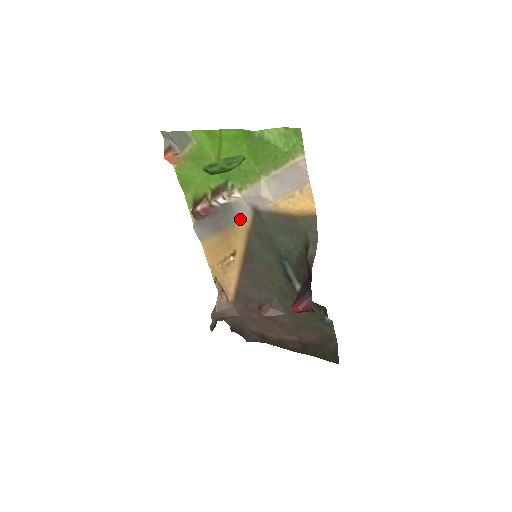
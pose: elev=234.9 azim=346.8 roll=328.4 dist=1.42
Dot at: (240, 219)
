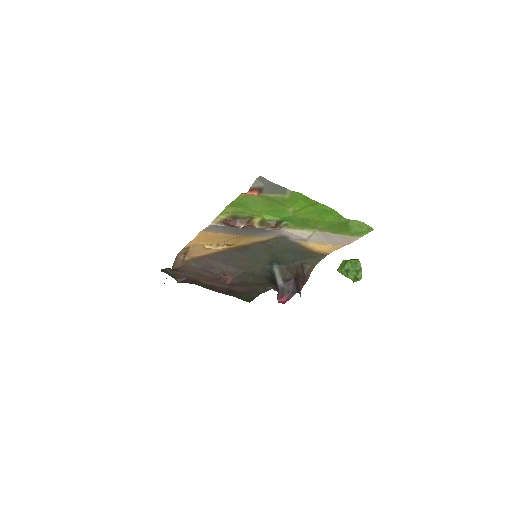
Dot at: (265, 236)
